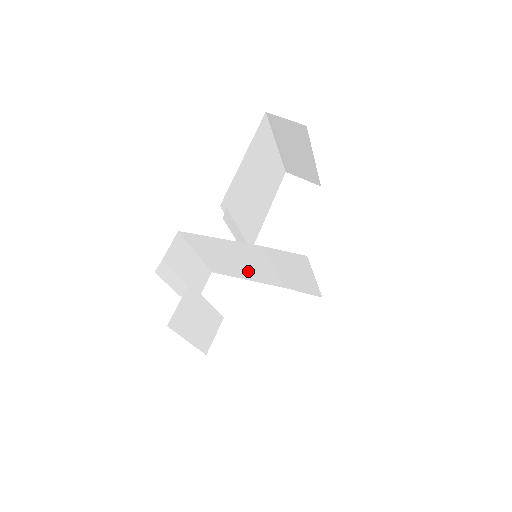
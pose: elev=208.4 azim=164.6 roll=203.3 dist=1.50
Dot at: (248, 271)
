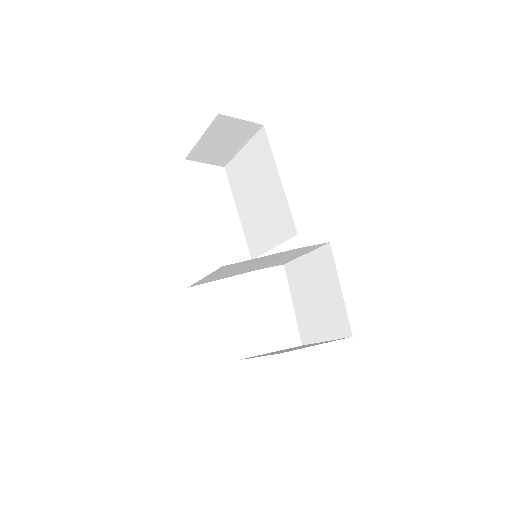
Dot at: (240, 271)
